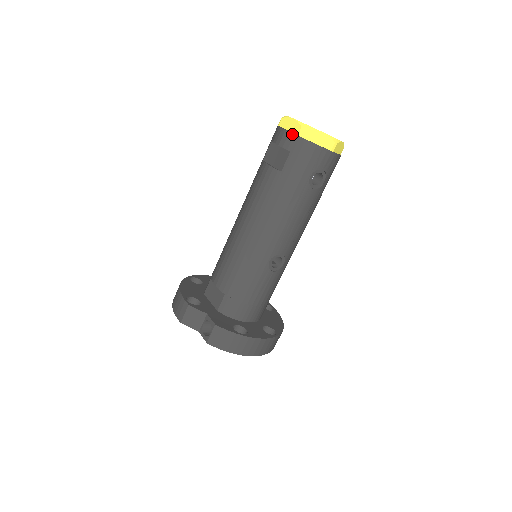
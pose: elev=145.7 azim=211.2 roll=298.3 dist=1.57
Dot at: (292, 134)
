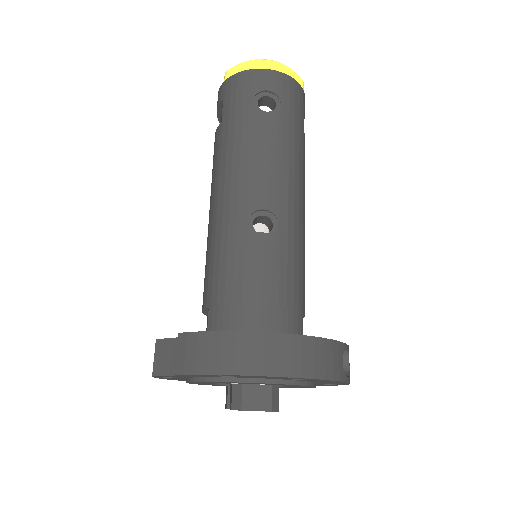
Dot at: (221, 87)
